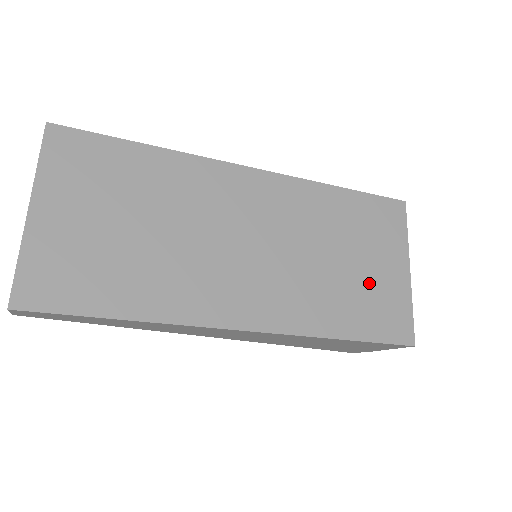
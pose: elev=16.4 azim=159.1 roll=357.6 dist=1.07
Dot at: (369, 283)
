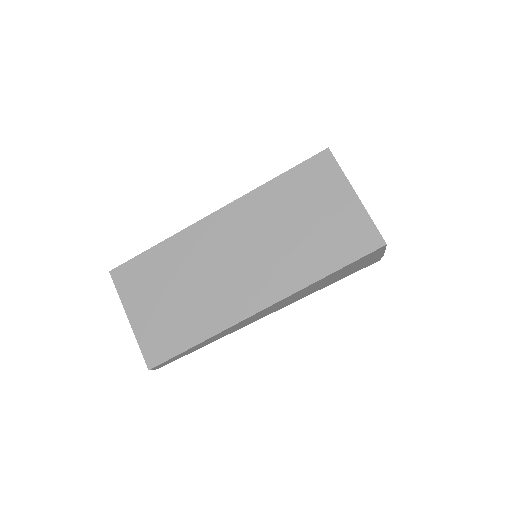
Dot at: (329, 226)
